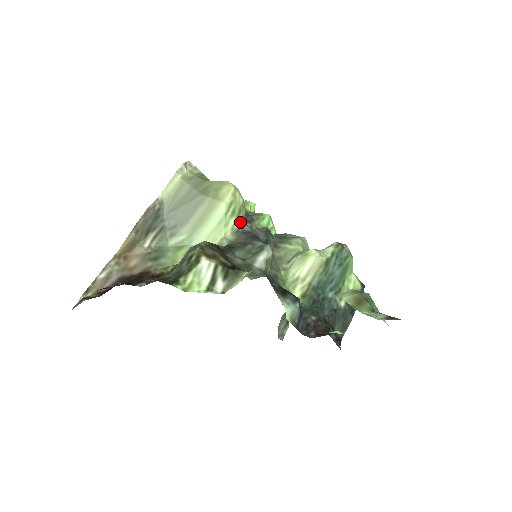
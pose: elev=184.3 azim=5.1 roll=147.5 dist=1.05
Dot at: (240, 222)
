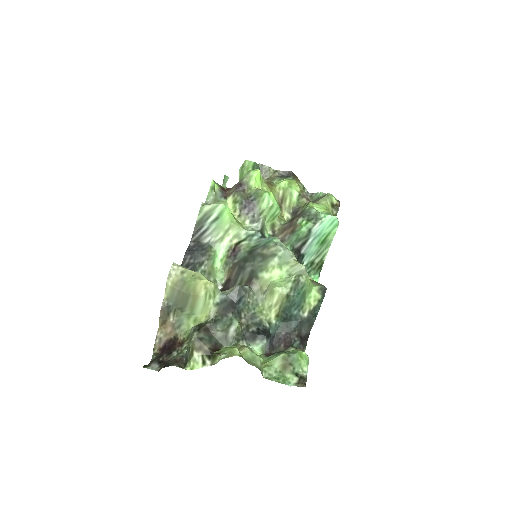
Dot at: (217, 297)
